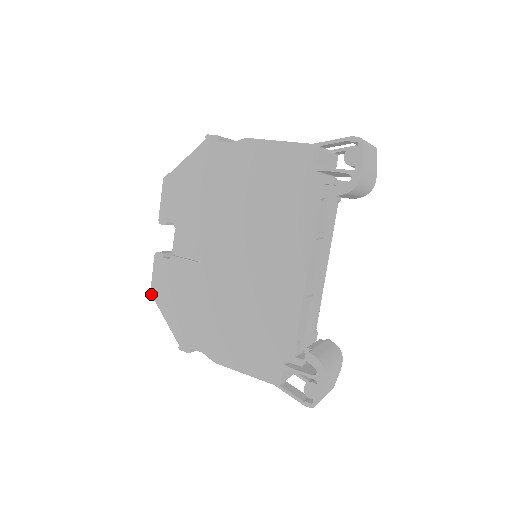
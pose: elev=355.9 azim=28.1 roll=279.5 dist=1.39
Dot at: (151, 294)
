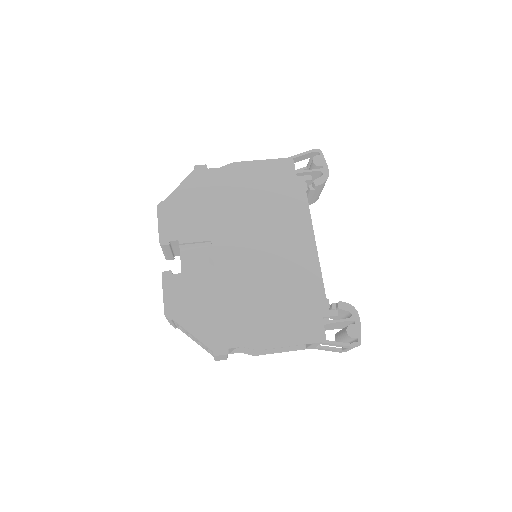
Dot at: (166, 314)
